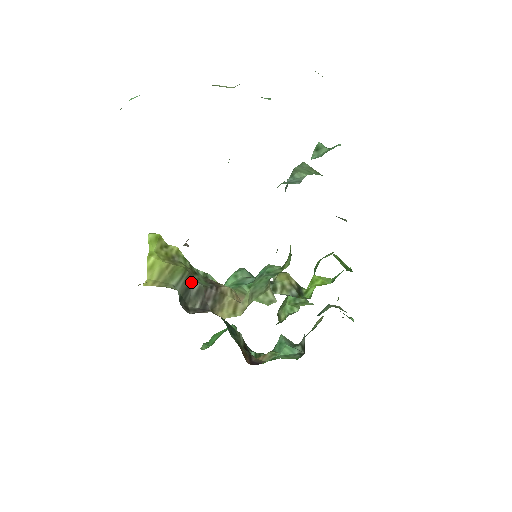
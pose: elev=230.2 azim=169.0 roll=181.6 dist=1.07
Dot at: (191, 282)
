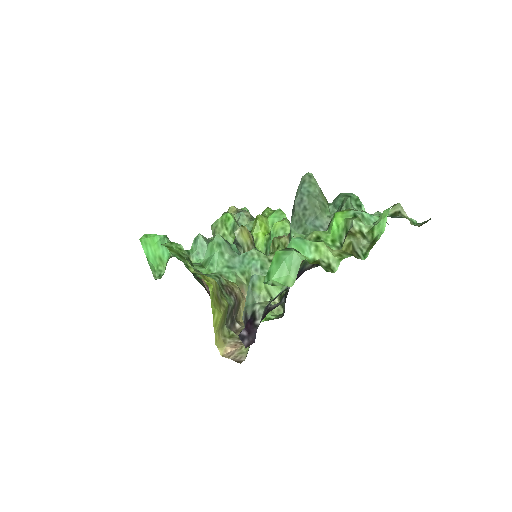
Dot at: (228, 309)
